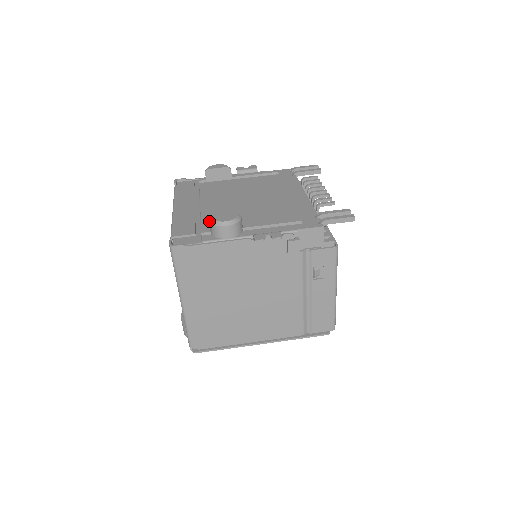
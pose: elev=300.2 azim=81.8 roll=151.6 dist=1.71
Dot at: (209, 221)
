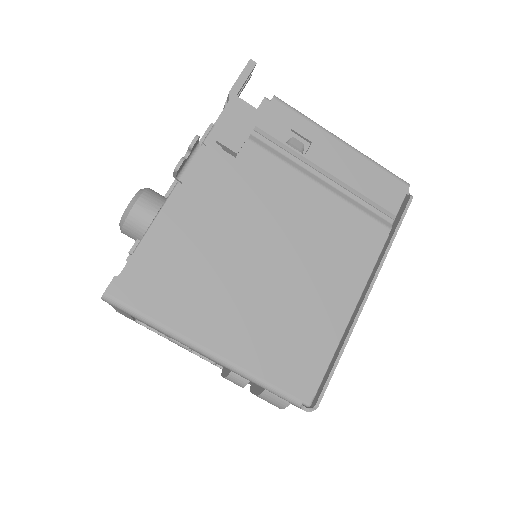
Dot at: occluded
